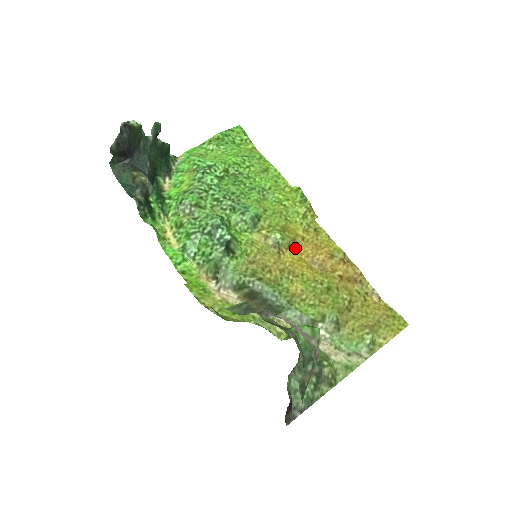
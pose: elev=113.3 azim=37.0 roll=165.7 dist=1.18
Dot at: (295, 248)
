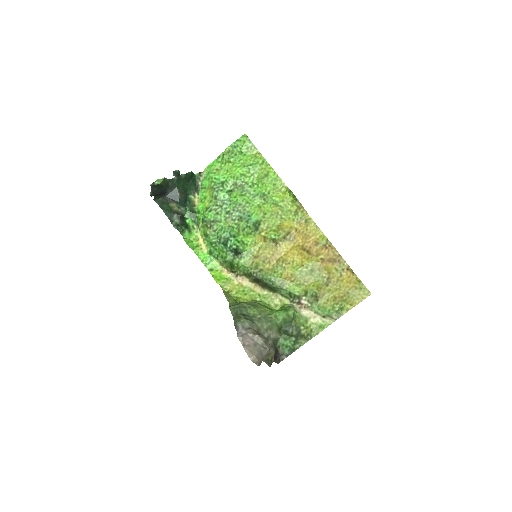
Dot at: (289, 239)
